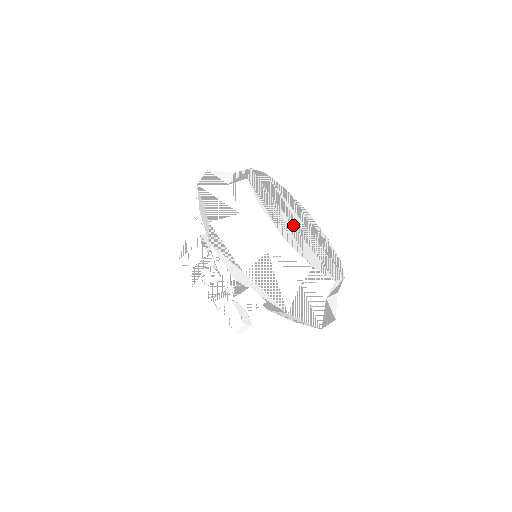
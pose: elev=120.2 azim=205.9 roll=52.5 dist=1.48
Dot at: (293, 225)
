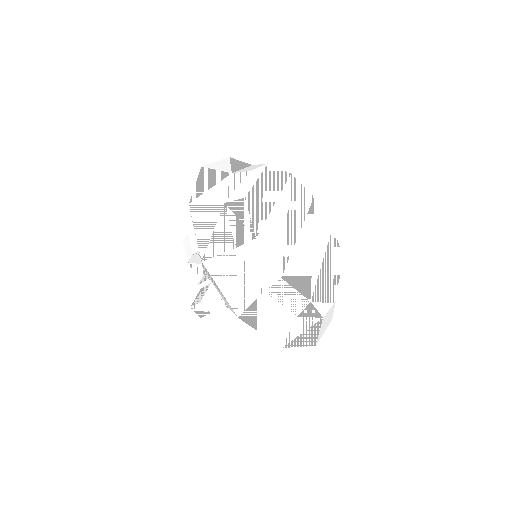
Dot at: (286, 221)
